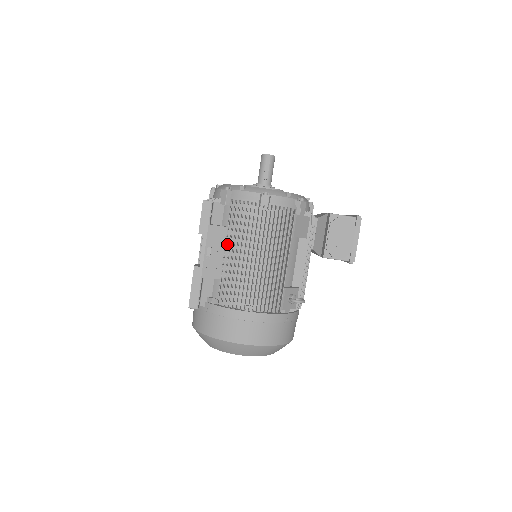
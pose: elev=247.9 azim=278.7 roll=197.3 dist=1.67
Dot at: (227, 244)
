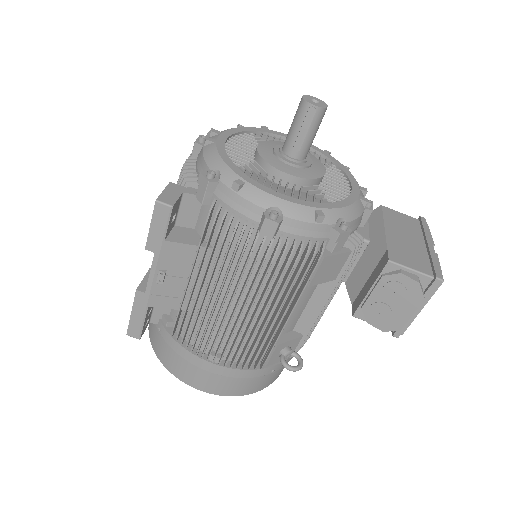
Dot at: (195, 268)
